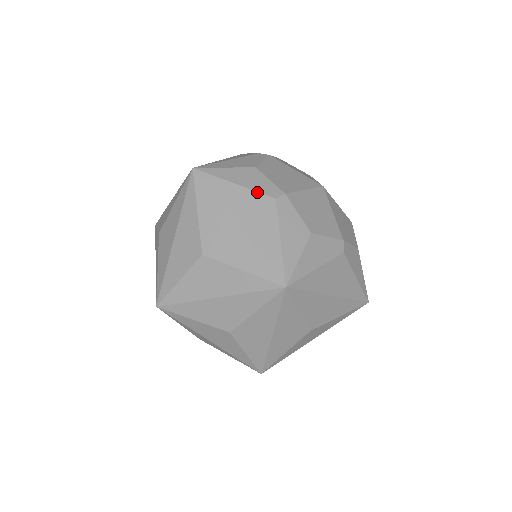
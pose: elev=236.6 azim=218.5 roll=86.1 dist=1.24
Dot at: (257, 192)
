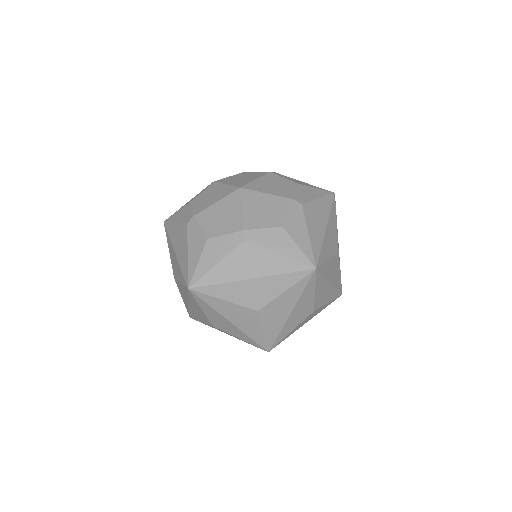
Dot at: (181, 223)
